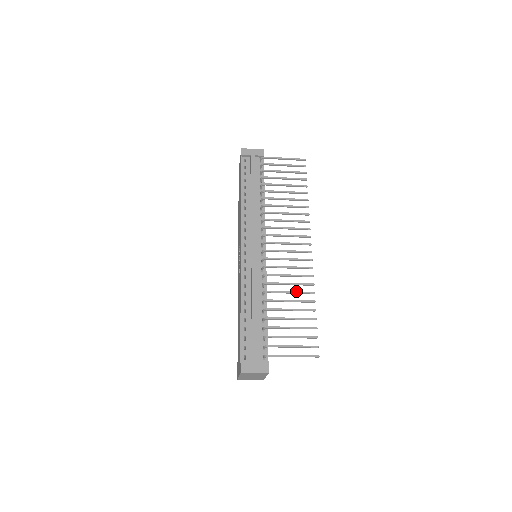
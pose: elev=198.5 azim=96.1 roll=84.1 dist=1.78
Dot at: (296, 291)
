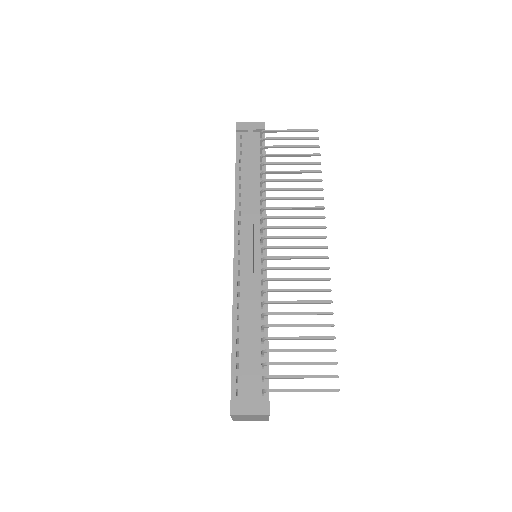
Dot at: (306, 300)
